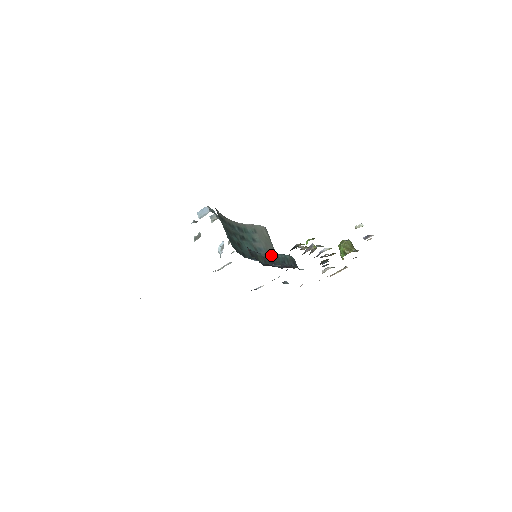
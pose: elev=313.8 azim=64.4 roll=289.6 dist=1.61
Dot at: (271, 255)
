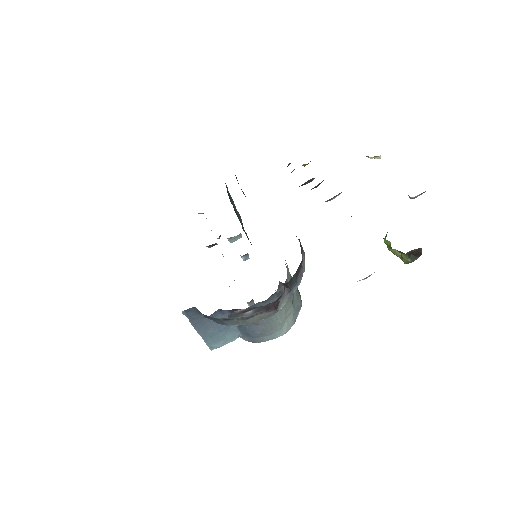
Dot at: occluded
